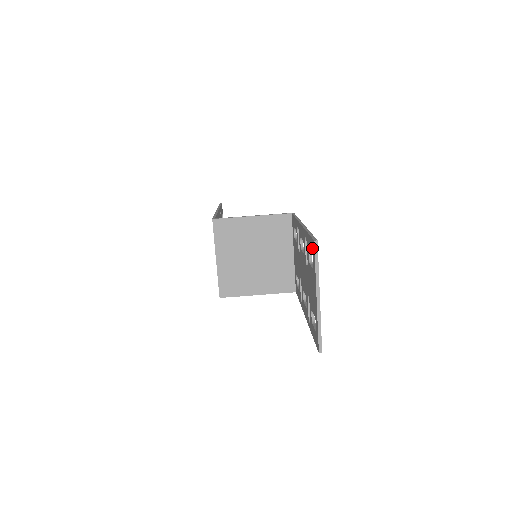
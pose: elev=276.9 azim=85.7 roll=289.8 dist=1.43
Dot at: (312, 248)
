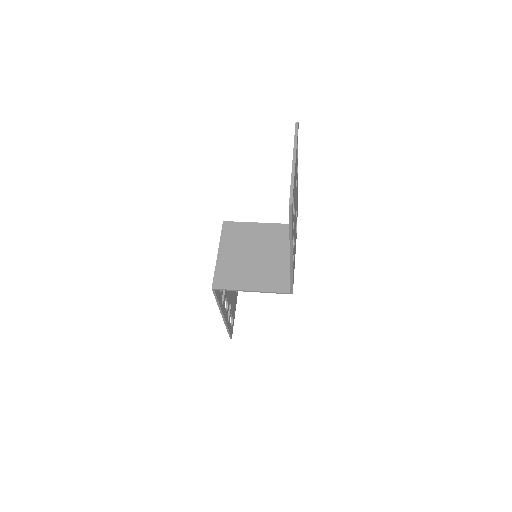
Dot at: occluded
